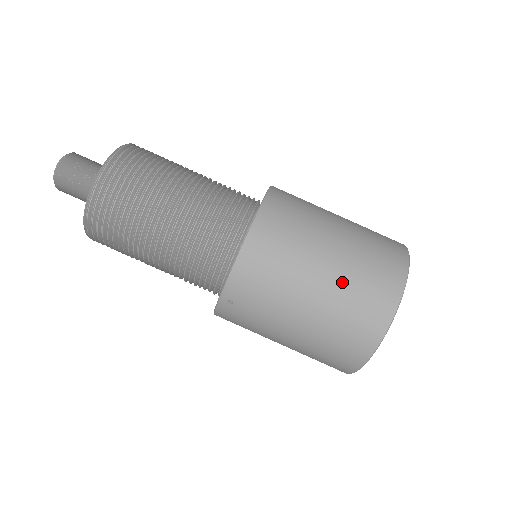
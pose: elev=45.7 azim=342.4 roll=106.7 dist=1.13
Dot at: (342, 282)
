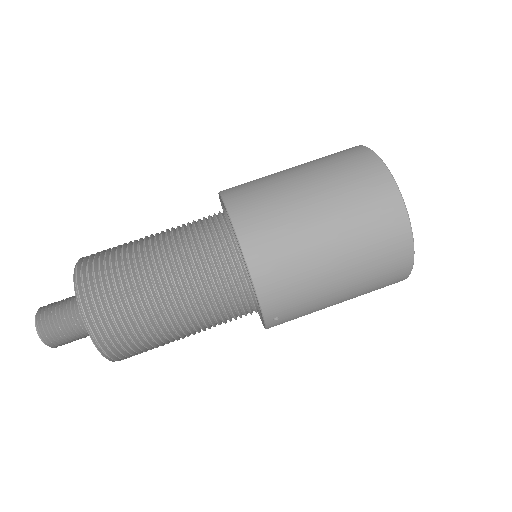
Dot at: (351, 235)
